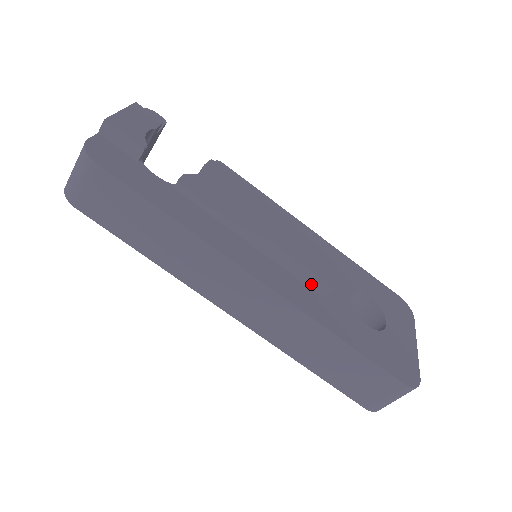
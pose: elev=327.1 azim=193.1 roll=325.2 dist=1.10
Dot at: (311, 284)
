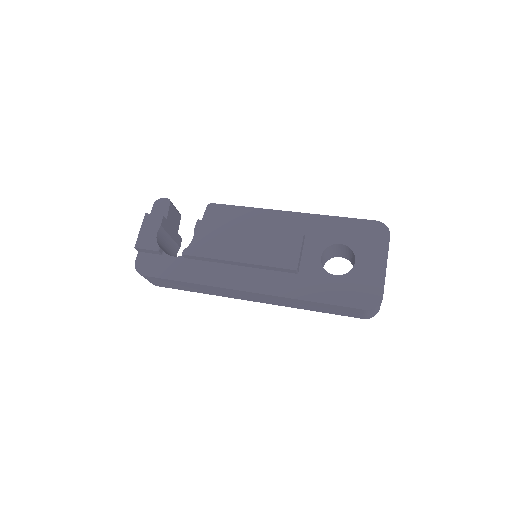
Dot at: (283, 271)
